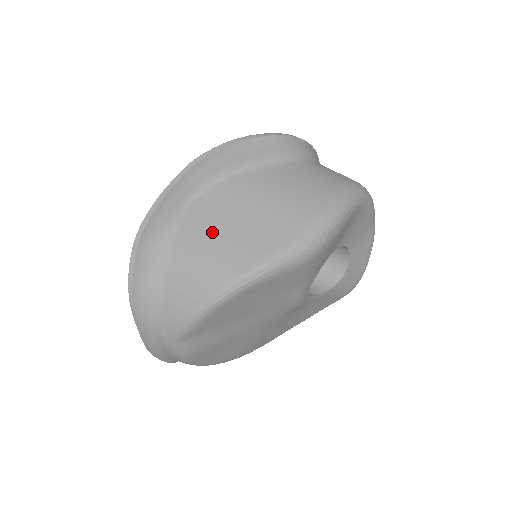
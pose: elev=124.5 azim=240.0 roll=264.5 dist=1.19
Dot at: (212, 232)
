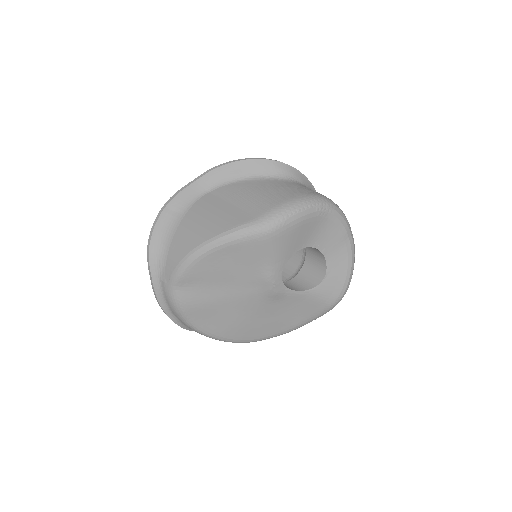
Dot at: (209, 211)
